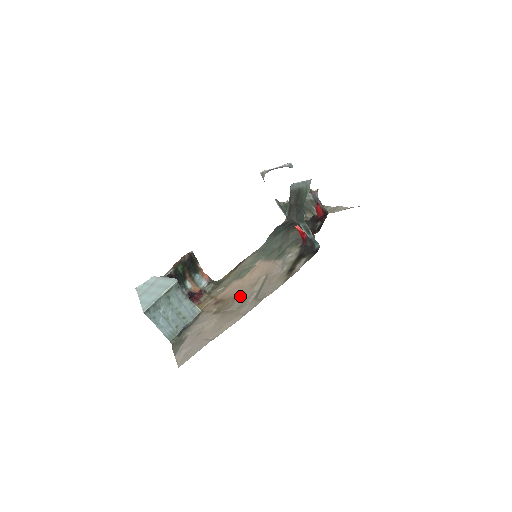
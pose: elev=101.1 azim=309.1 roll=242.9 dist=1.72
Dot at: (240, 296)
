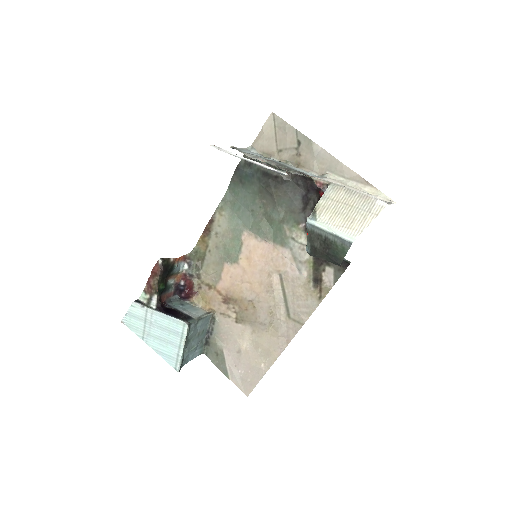
Dot at: (260, 303)
